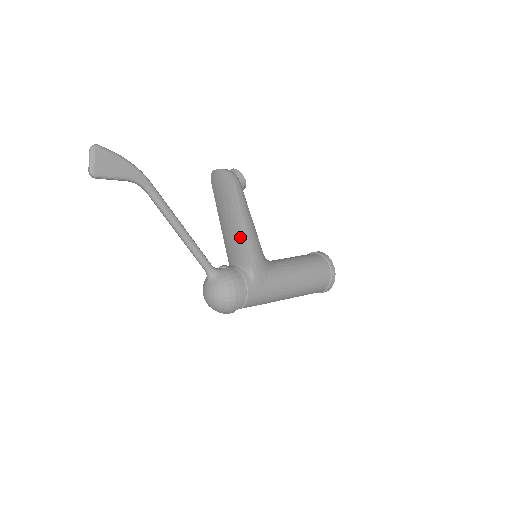
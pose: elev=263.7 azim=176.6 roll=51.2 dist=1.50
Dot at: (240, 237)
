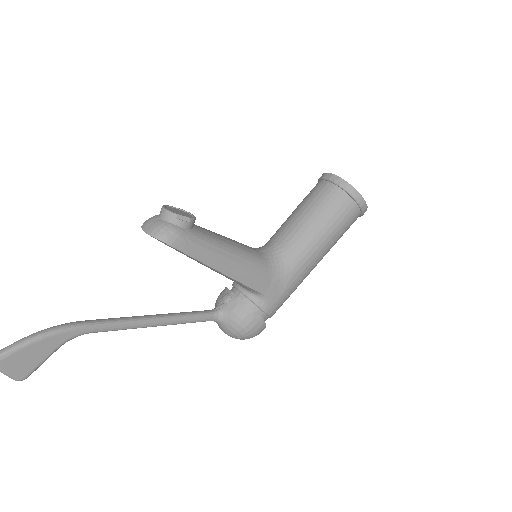
Dot at: occluded
